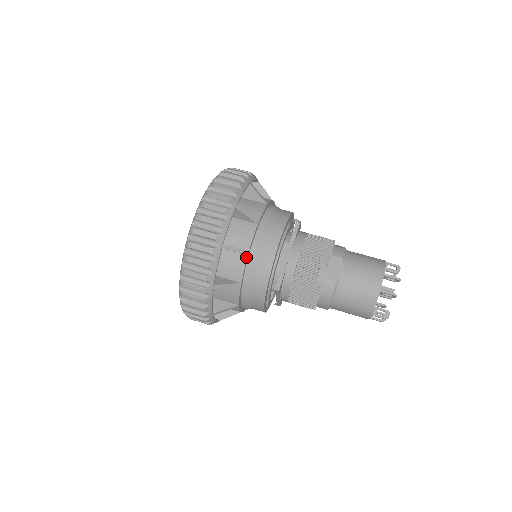
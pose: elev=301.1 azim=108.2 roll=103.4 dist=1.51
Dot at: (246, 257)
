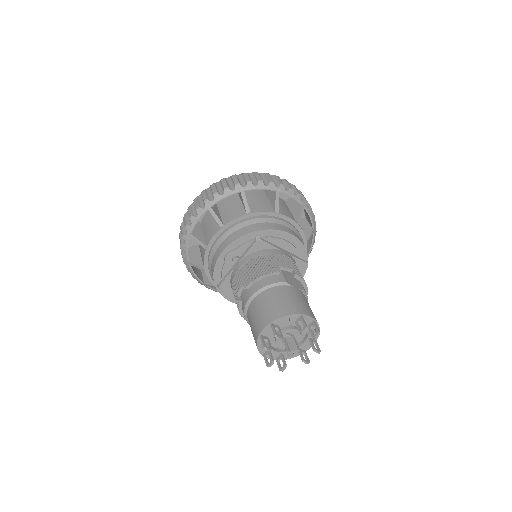
Dot at: (273, 212)
